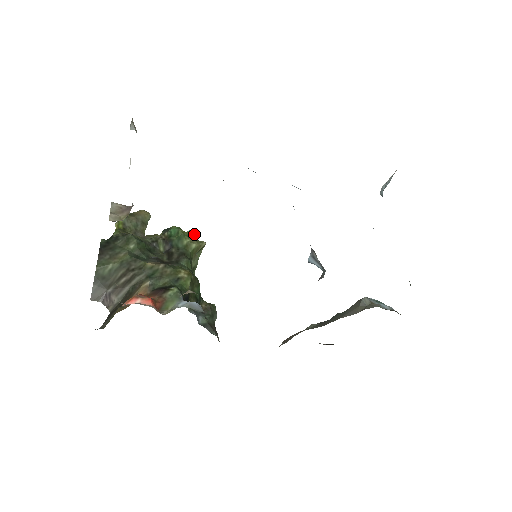
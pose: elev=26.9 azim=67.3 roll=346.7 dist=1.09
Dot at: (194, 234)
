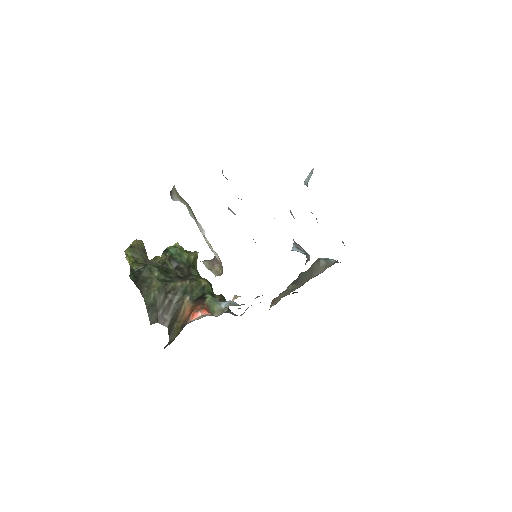
Dot at: (180, 246)
